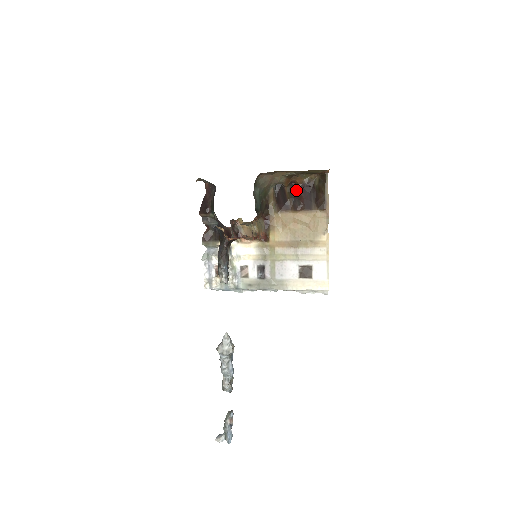
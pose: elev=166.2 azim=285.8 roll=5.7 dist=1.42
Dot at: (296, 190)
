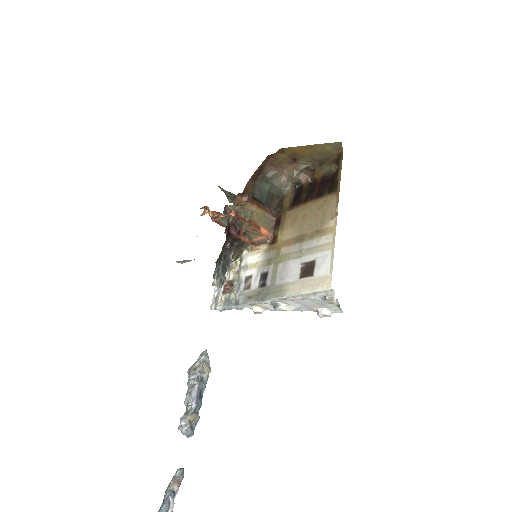
Dot at: (314, 186)
